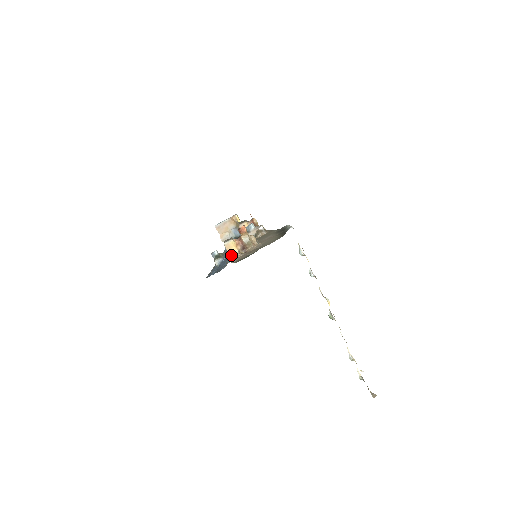
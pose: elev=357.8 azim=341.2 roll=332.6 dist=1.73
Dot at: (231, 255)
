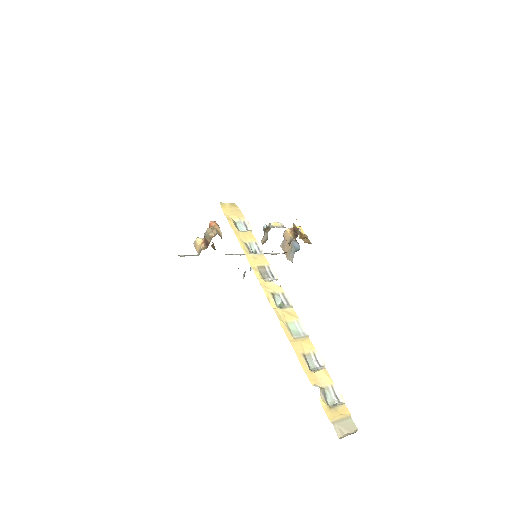
Dot at: (198, 254)
